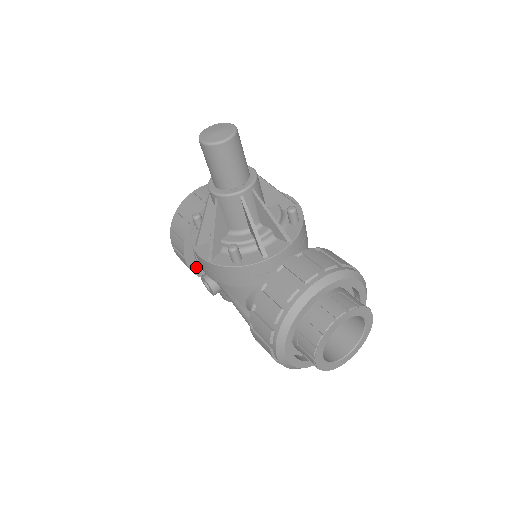
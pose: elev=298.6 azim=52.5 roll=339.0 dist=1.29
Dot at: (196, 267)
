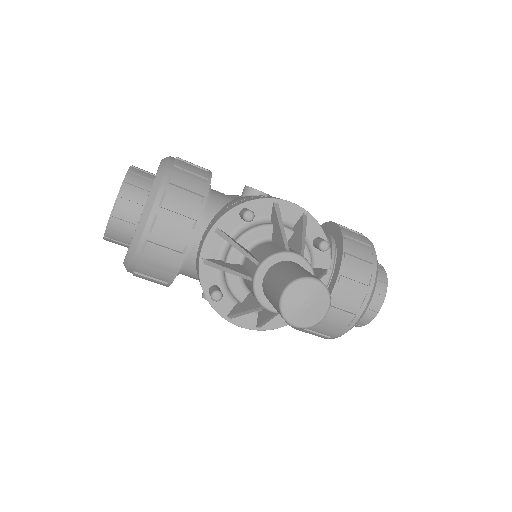
Dot at: occluded
